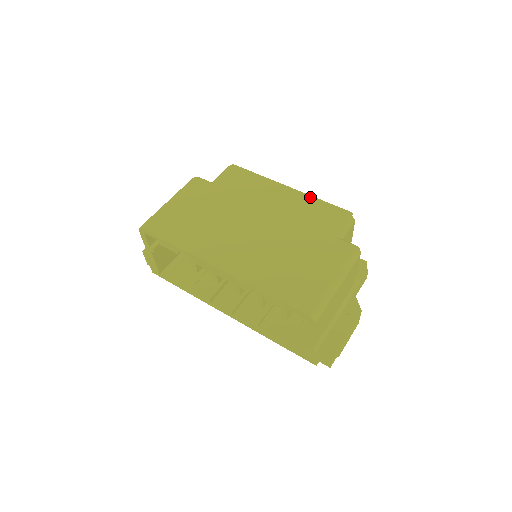
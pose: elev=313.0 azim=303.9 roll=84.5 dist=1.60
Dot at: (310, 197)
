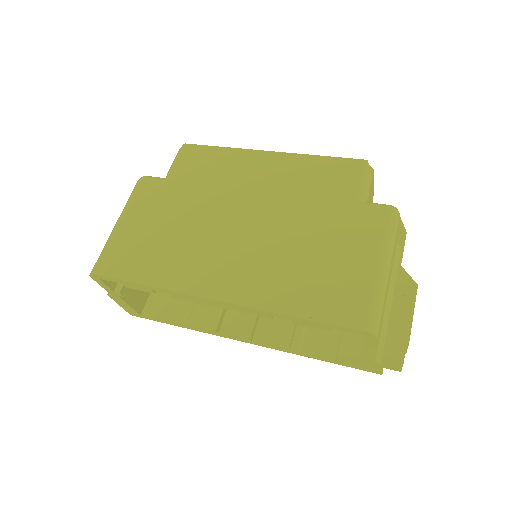
Dot at: (303, 156)
